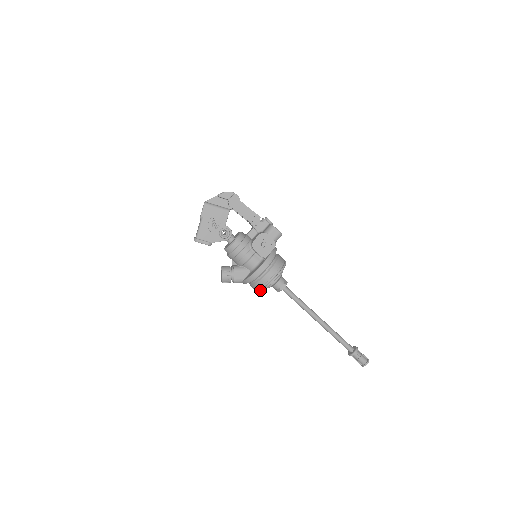
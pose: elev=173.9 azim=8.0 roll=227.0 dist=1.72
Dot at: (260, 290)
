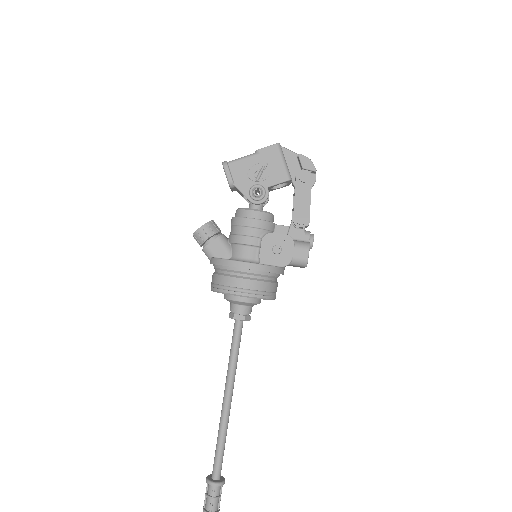
Dot at: (215, 287)
